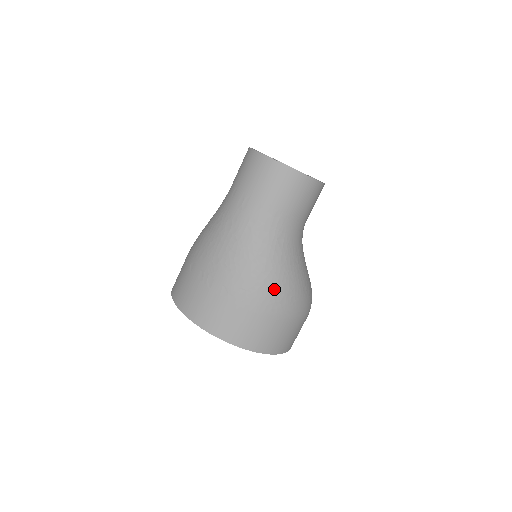
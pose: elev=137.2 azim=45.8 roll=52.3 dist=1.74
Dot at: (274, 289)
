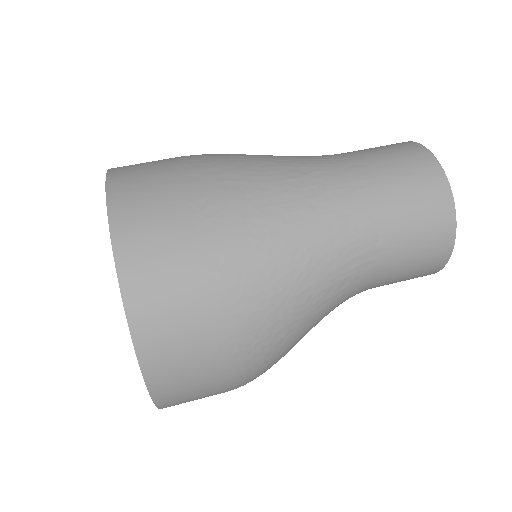
Dot at: (272, 331)
